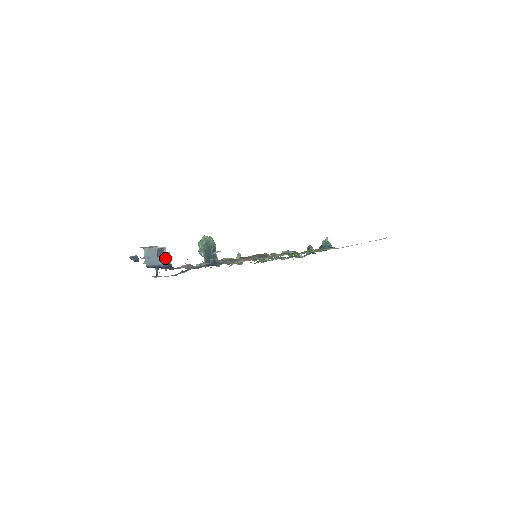
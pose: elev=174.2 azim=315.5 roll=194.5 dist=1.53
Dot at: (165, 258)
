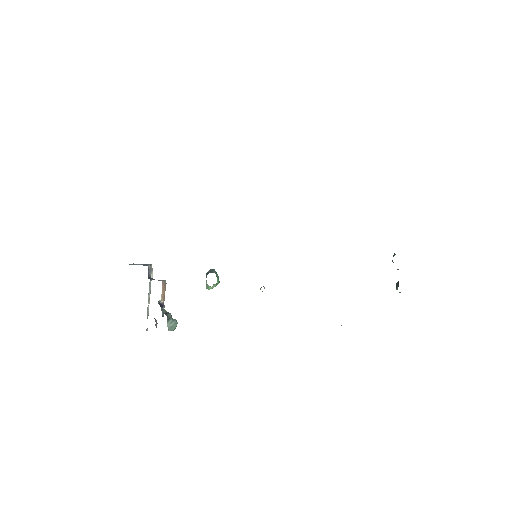
Dot at: (148, 265)
